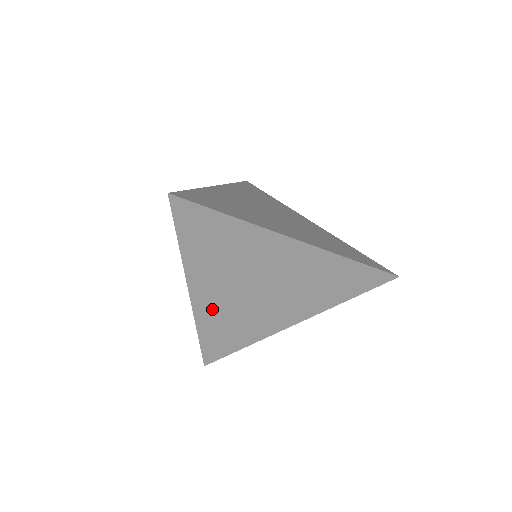
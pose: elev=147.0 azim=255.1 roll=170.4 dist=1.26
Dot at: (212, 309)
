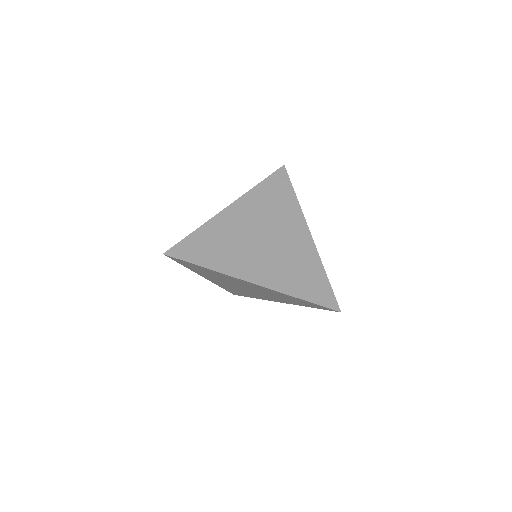
Dot at: (222, 284)
